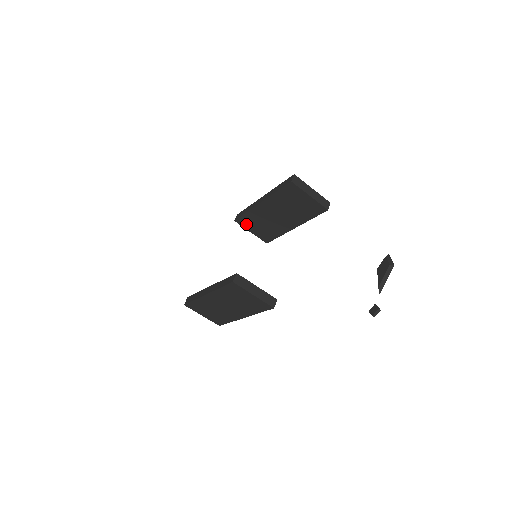
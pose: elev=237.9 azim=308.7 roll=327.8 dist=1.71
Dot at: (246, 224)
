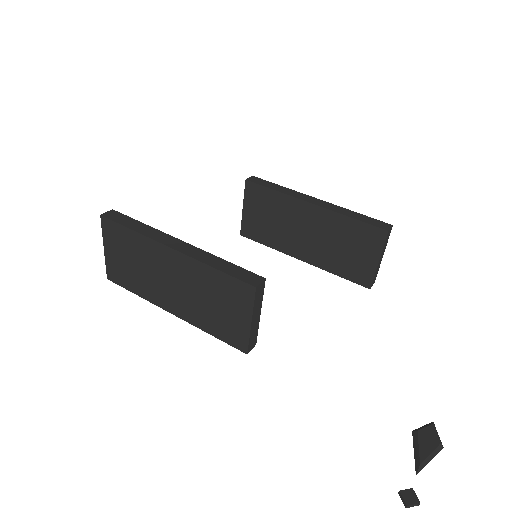
Dot at: (253, 197)
